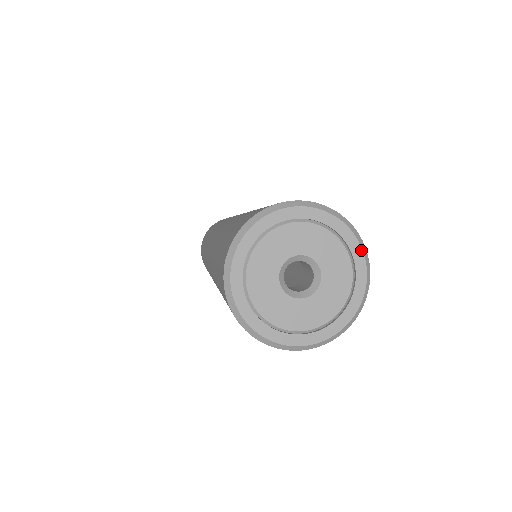
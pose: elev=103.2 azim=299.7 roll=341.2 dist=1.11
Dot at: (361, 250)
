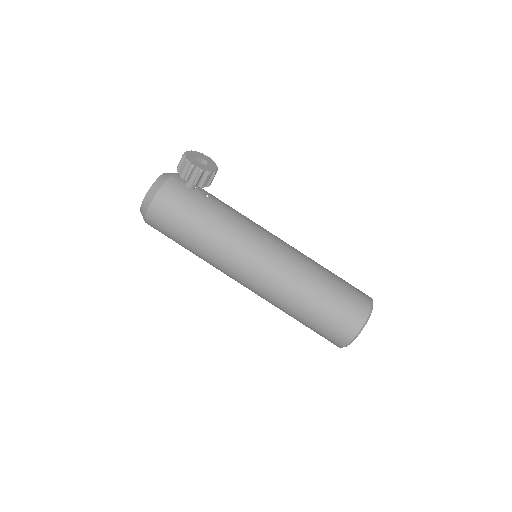
Dot at: occluded
